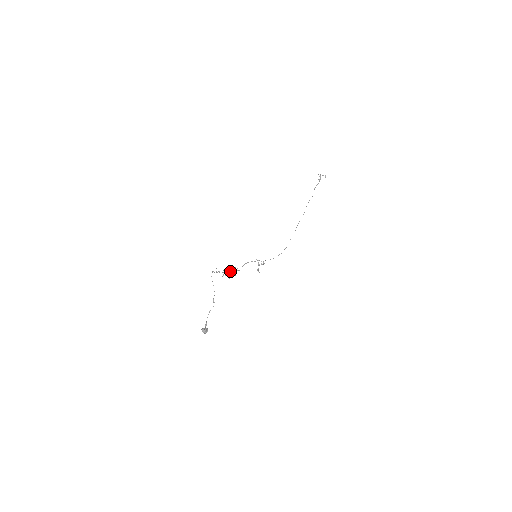
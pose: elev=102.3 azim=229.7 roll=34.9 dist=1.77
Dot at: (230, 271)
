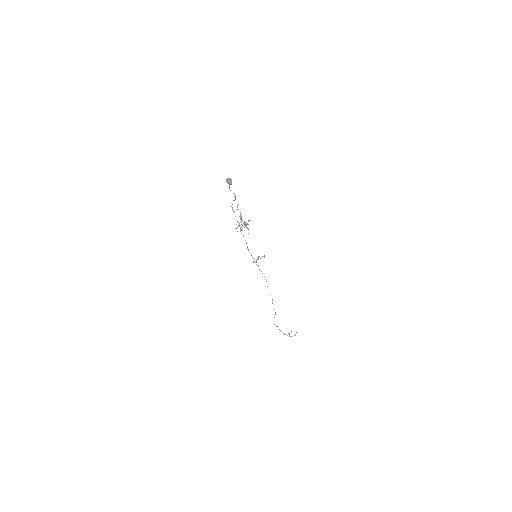
Dot at: (240, 228)
